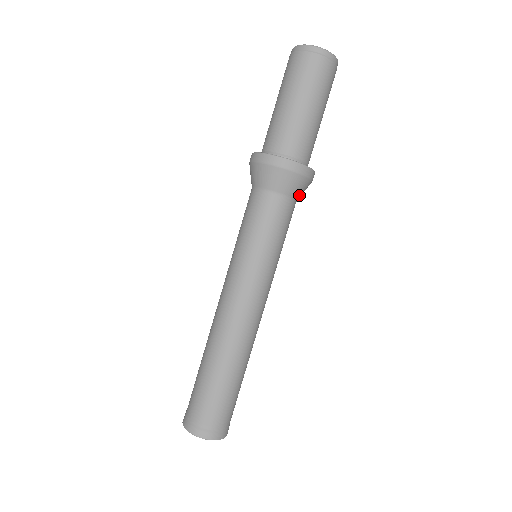
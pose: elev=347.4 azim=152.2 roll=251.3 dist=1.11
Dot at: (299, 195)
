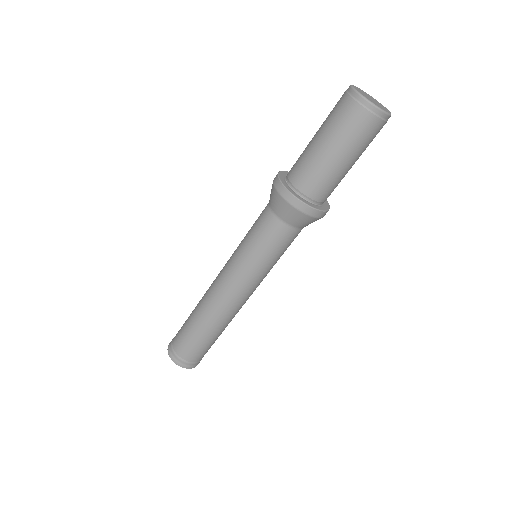
Dot at: (295, 223)
